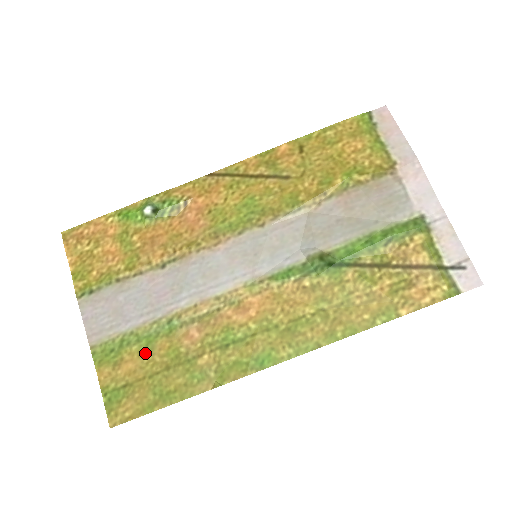
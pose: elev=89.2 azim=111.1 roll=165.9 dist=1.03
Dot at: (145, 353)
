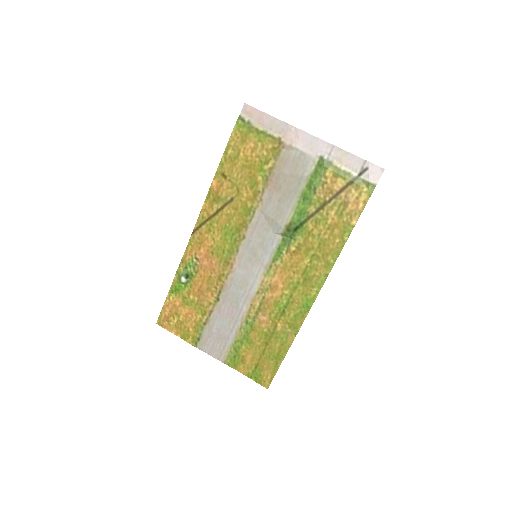
Dot at: (250, 346)
